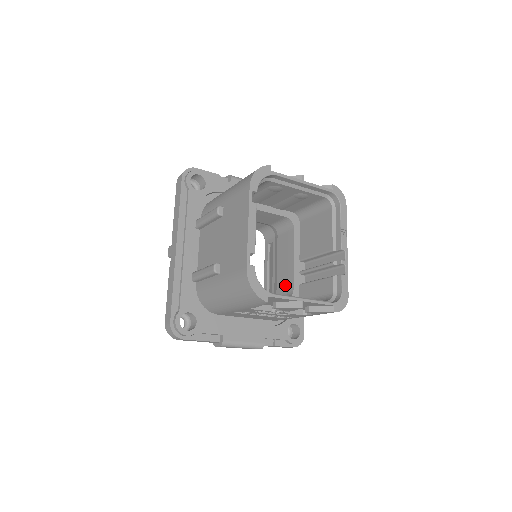
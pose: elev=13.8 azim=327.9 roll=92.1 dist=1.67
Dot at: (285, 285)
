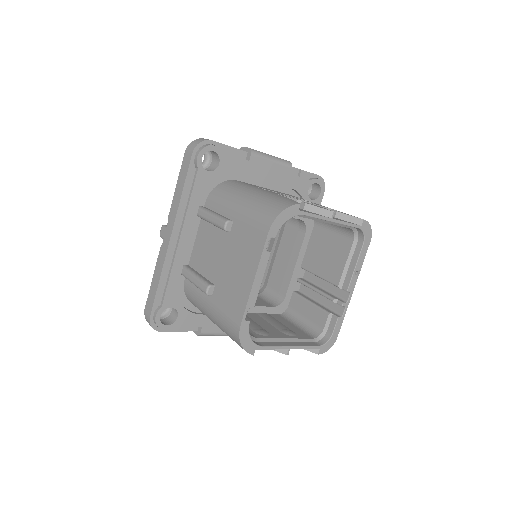
Dot at: (278, 283)
